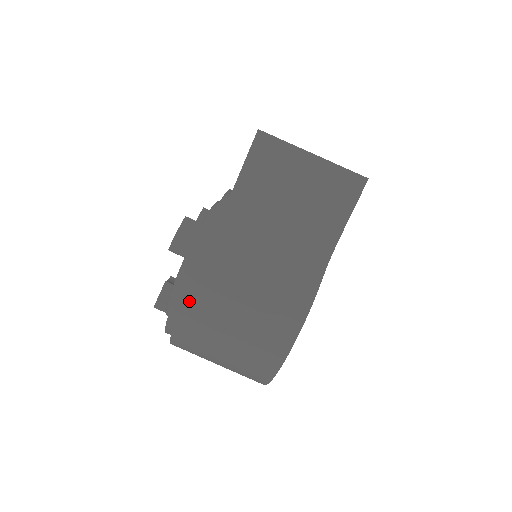
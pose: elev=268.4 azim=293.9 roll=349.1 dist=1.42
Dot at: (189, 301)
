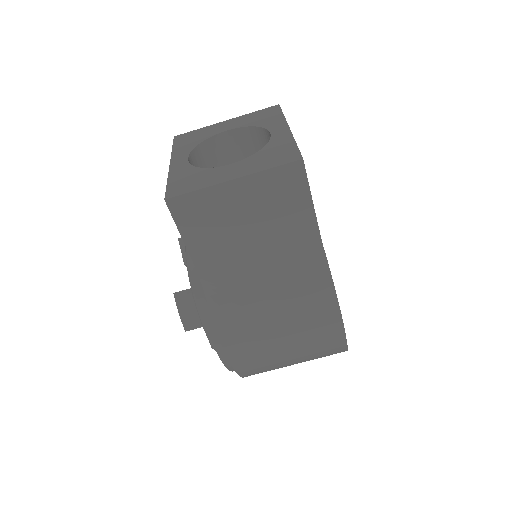
Dot at: (236, 363)
